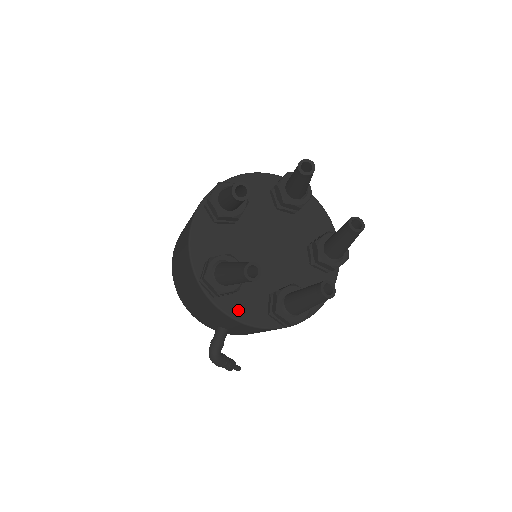
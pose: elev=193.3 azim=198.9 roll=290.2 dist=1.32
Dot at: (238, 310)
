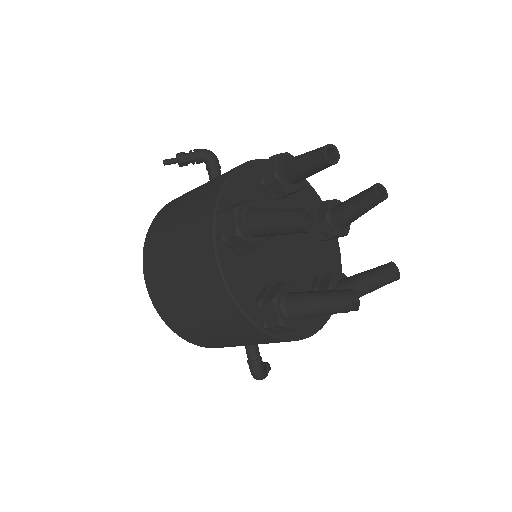
Dot at: (299, 328)
